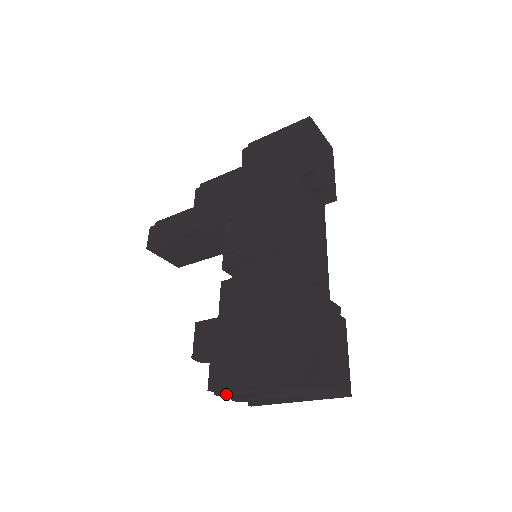
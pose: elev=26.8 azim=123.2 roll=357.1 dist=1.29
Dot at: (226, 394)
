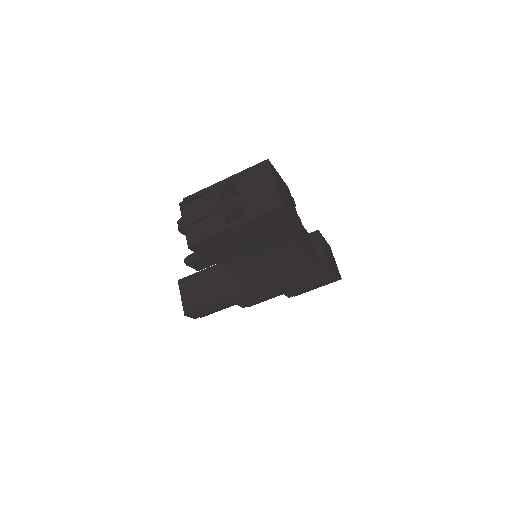
Dot at: (192, 197)
